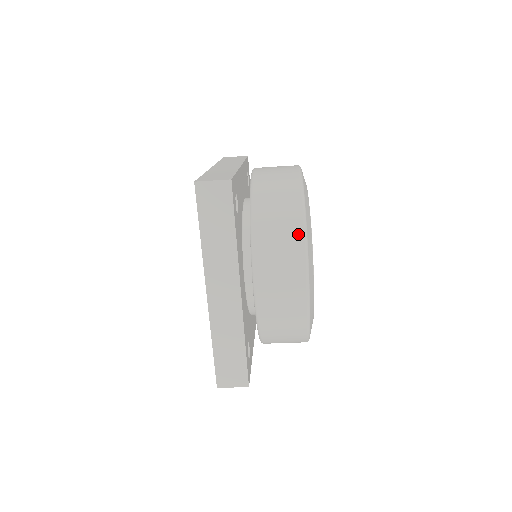
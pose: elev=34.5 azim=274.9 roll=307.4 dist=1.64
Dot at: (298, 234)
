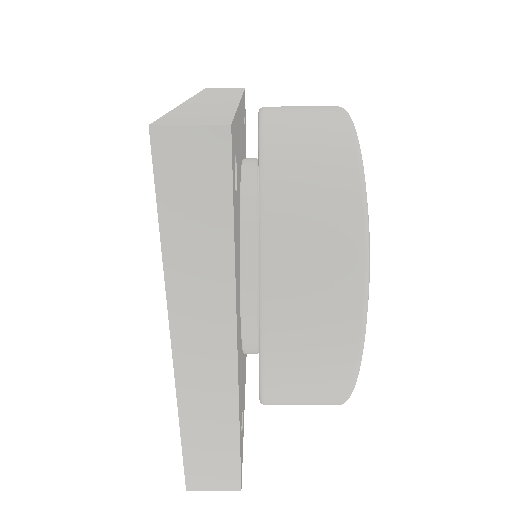
Dot at: (353, 241)
